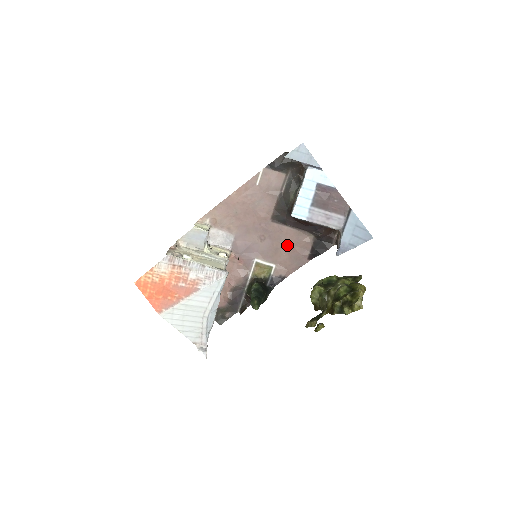
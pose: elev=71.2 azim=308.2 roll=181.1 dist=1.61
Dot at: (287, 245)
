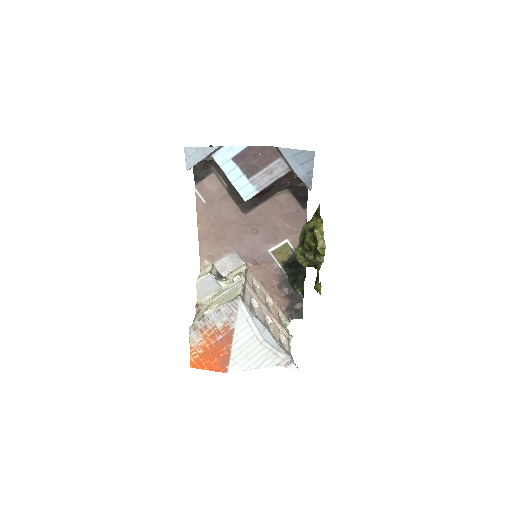
Dot at: (277, 217)
